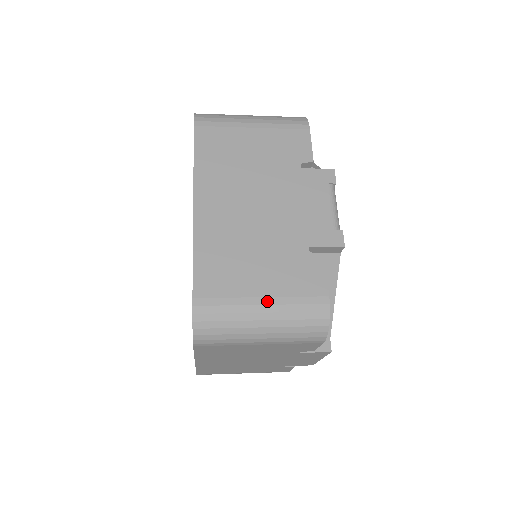
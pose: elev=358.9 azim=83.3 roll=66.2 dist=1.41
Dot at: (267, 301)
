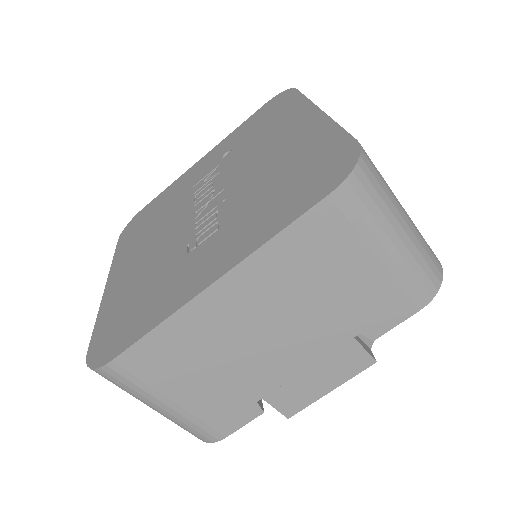
Dot at: occluded
